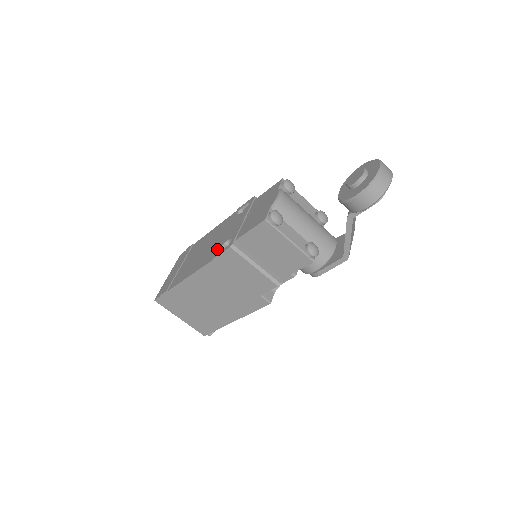
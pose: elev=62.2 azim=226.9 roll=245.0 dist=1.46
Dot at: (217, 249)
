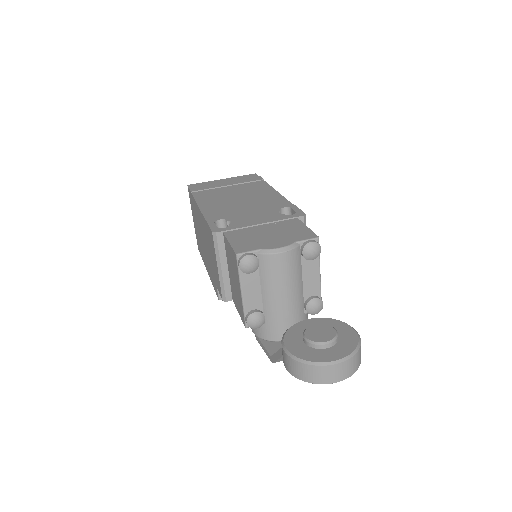
Dot at: (221, 217)
